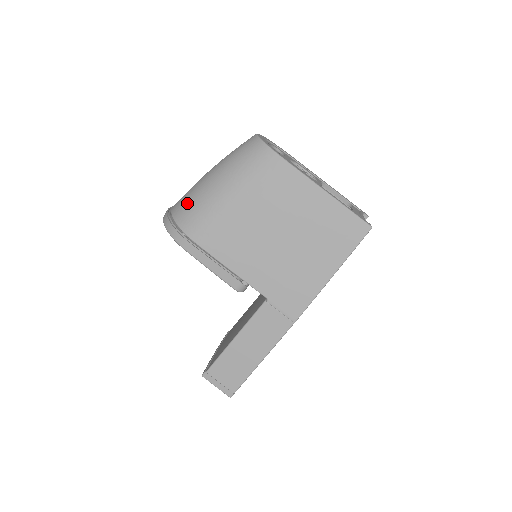
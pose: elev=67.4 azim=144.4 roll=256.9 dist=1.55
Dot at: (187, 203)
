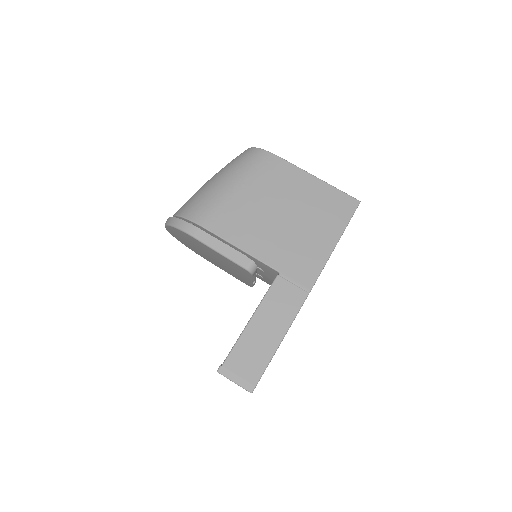
Dot at: (191, 201)
